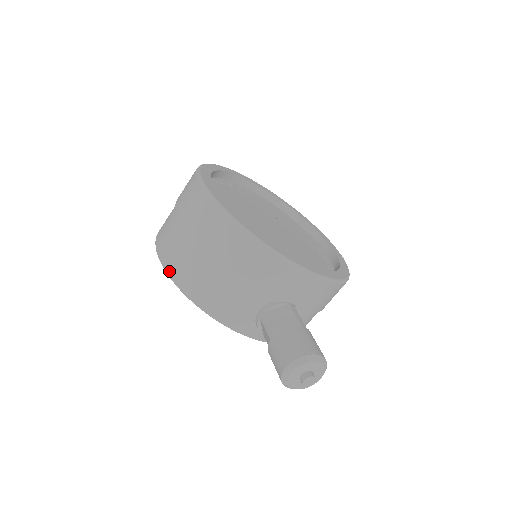
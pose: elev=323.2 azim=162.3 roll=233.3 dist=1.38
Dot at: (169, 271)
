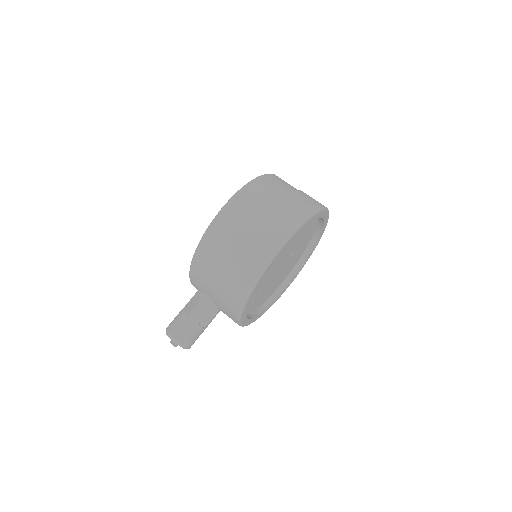
Dot at: (208, 232)
